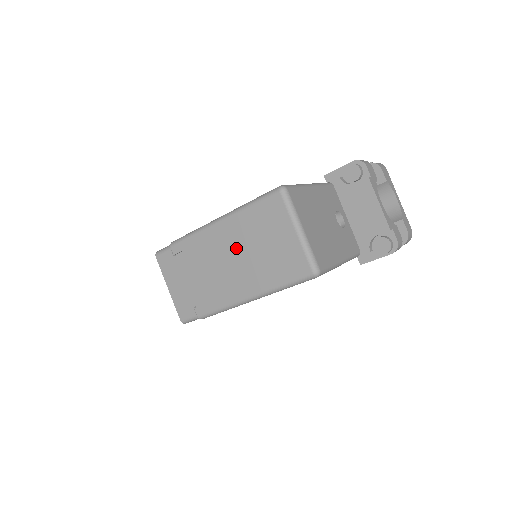
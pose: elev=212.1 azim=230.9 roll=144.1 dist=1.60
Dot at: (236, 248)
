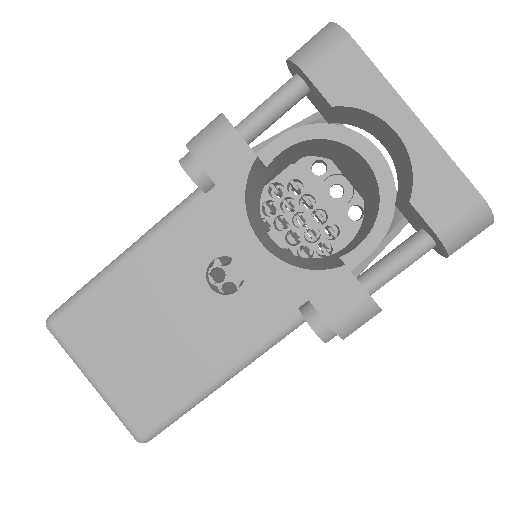
Dot at: occluded
